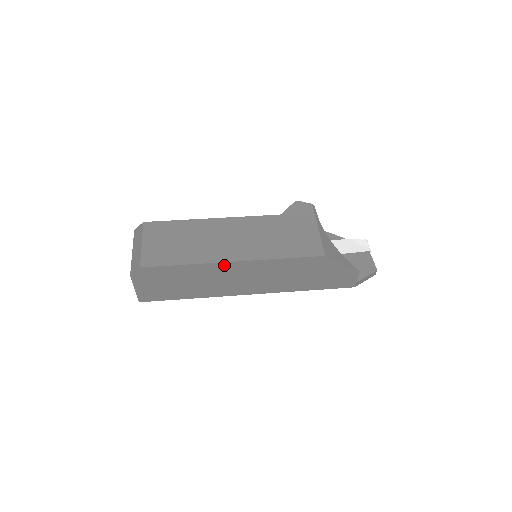
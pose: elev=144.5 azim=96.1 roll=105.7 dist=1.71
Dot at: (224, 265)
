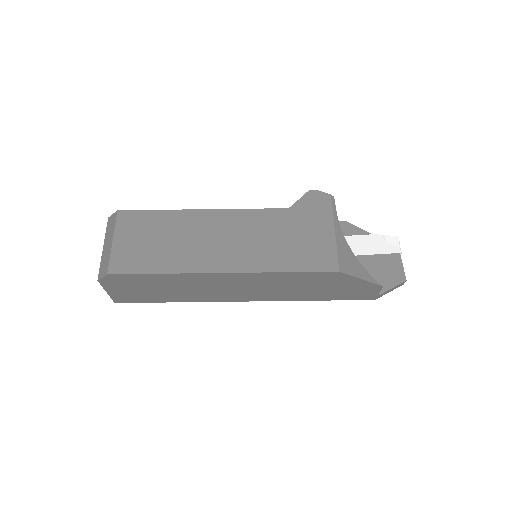
Dot at: (211, 275)
